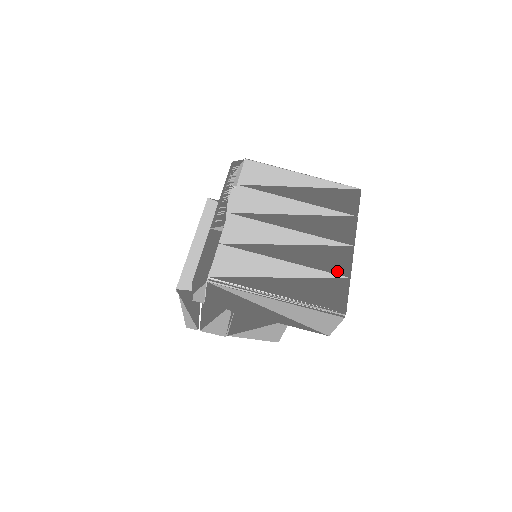
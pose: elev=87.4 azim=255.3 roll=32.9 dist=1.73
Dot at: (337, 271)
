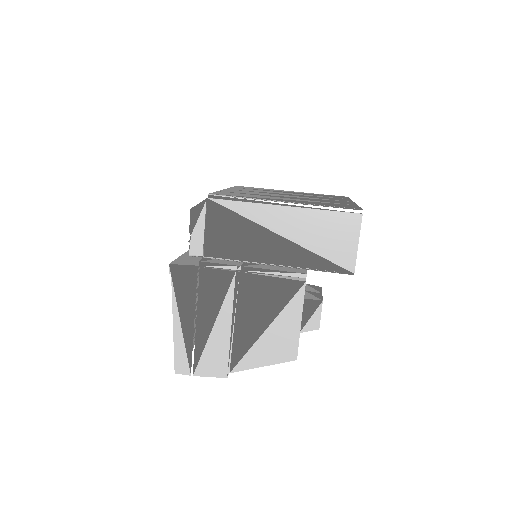
Dot at: (342, 203)
